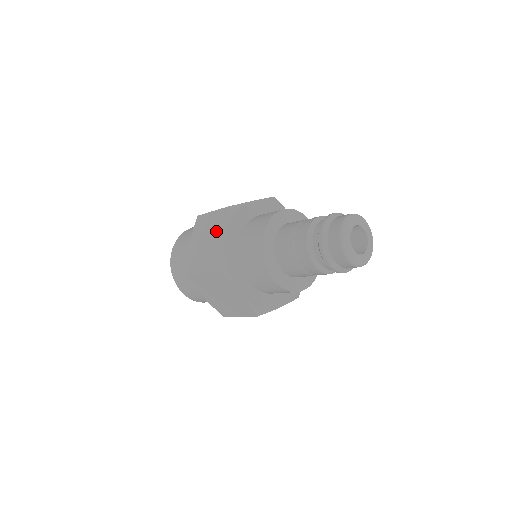
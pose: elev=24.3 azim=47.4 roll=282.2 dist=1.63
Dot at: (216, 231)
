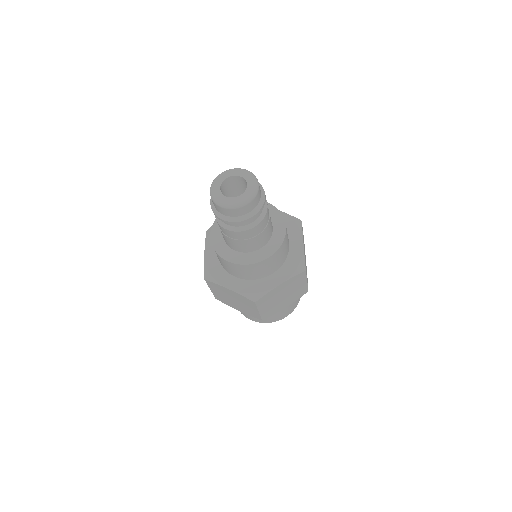
Dot at: occluded
